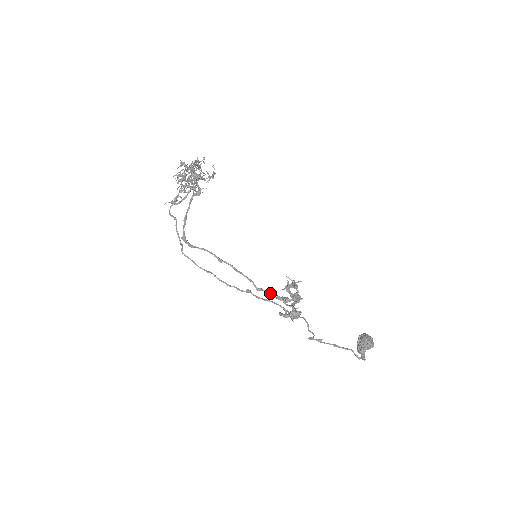
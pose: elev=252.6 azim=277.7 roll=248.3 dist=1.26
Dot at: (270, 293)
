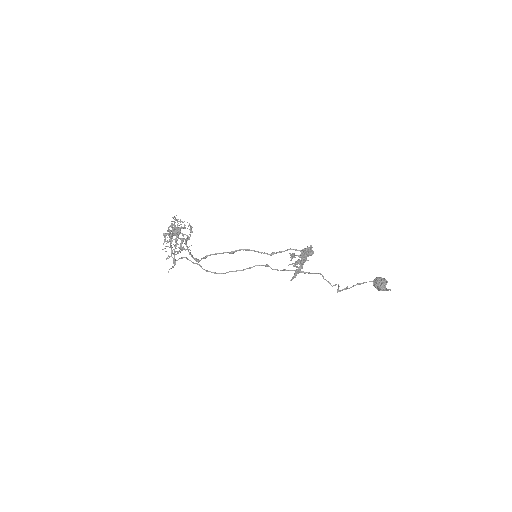
Dot at: (282, 251)
